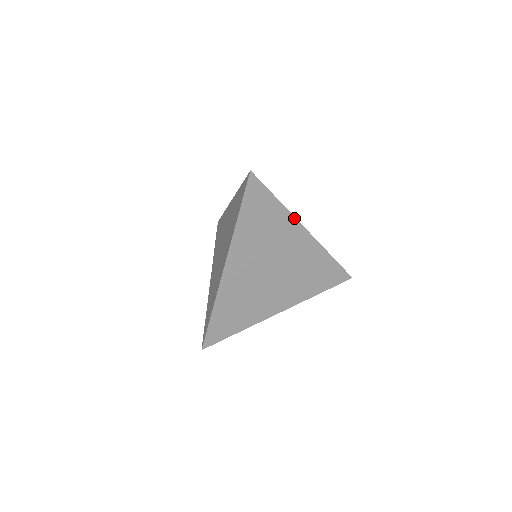
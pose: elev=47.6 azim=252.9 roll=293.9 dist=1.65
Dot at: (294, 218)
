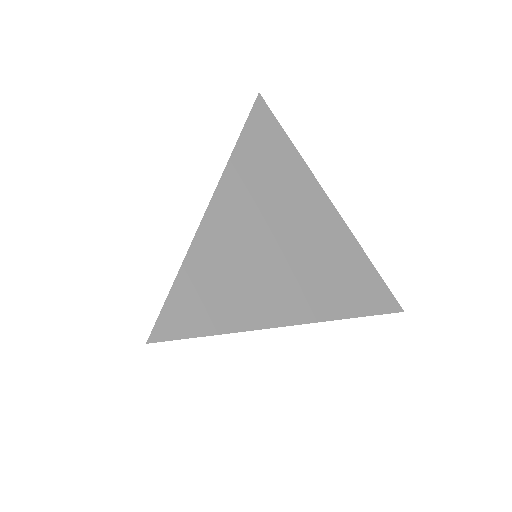
Dot at: (314, 178)
